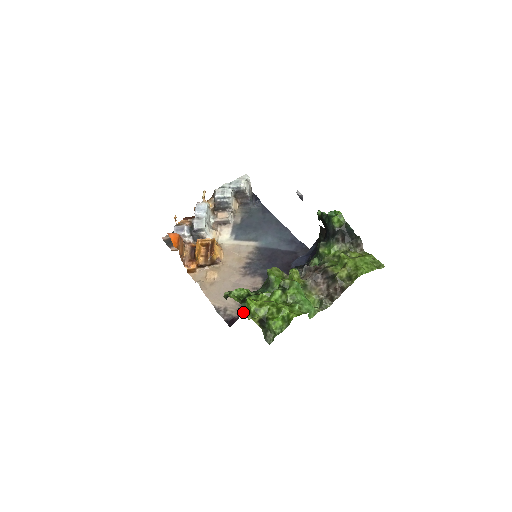
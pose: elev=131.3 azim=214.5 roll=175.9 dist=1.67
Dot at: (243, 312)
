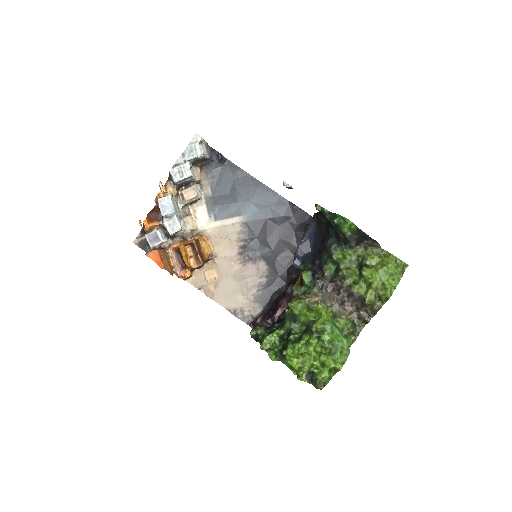
Dot at: (261, 308)
